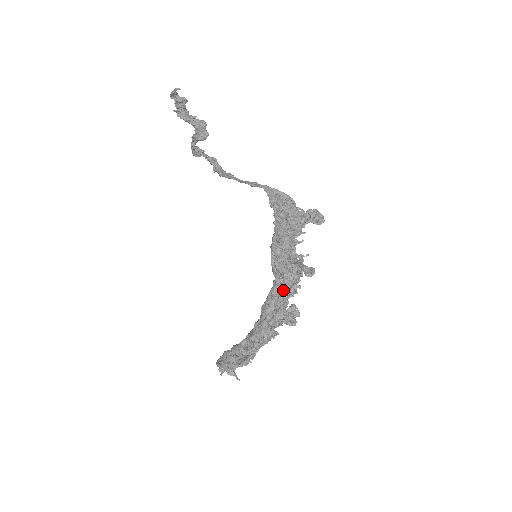
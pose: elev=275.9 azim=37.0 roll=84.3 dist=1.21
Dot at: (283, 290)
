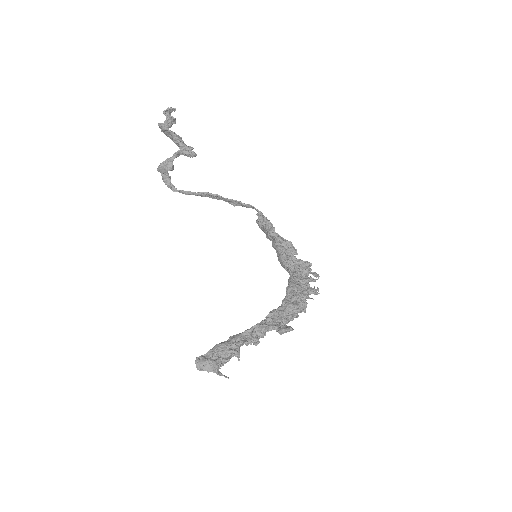
Dot at: (303, 277)
